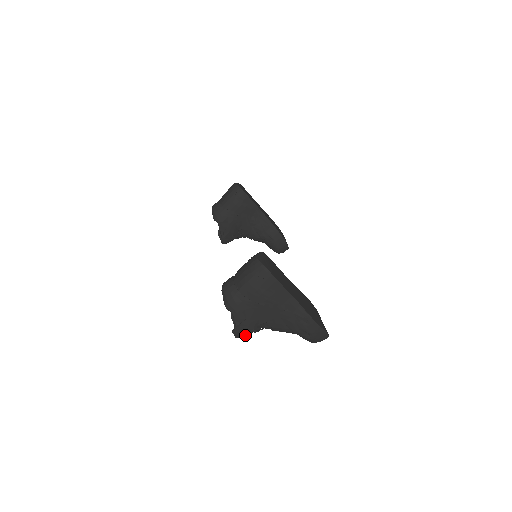
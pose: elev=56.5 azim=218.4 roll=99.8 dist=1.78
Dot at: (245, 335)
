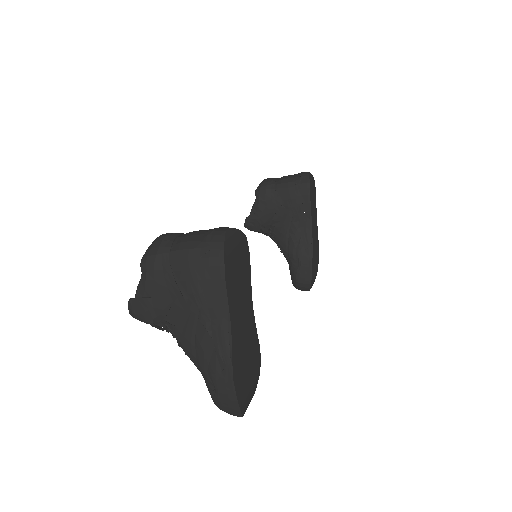
Dot at: (141, 319)
